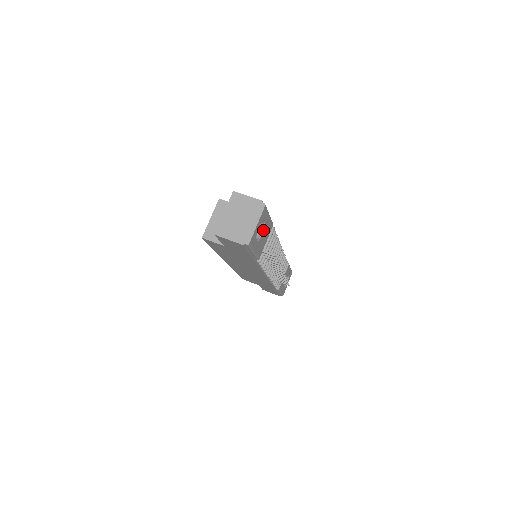
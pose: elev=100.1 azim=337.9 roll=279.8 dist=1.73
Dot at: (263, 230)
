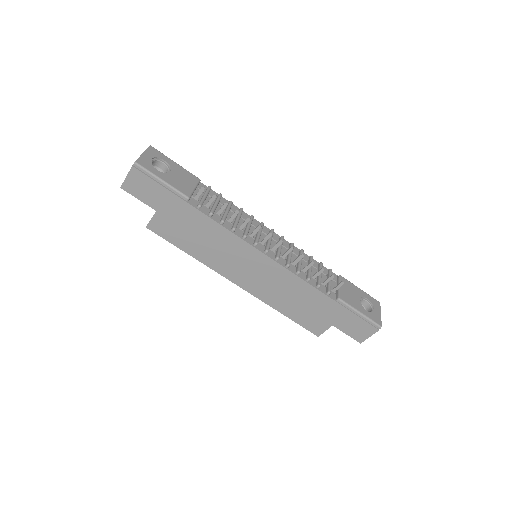
Dot at: (170, 170)
